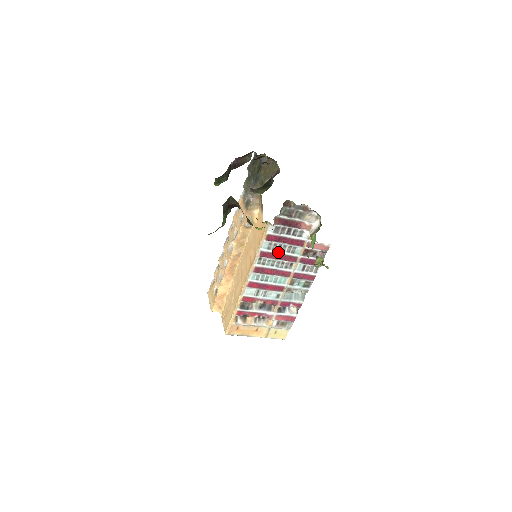
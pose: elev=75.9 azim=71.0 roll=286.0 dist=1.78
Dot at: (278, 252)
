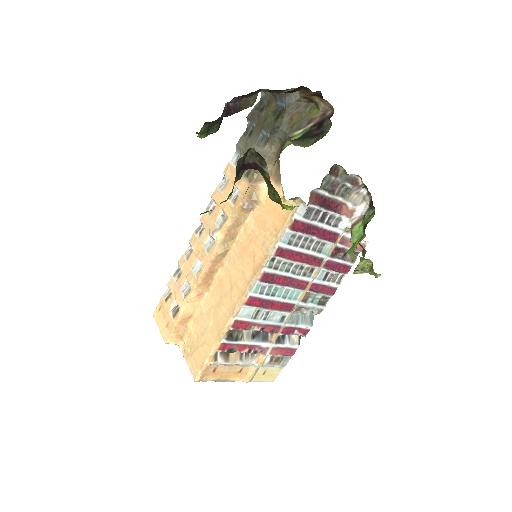
Dot at: (300, 250)
